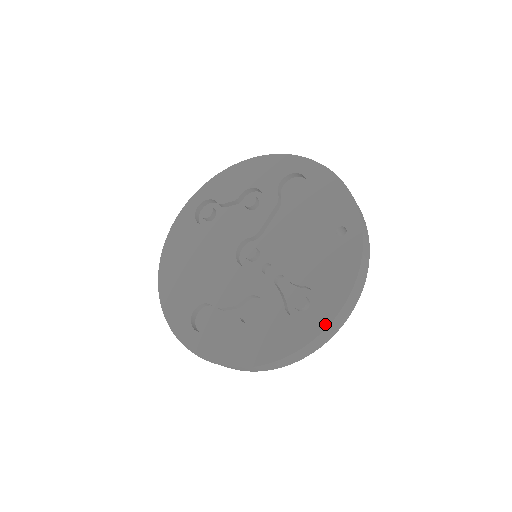
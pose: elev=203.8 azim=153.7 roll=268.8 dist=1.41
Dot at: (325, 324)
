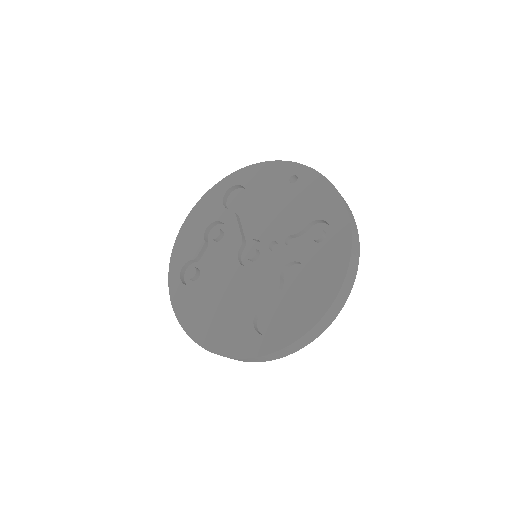
Dot at: (347, 222)
